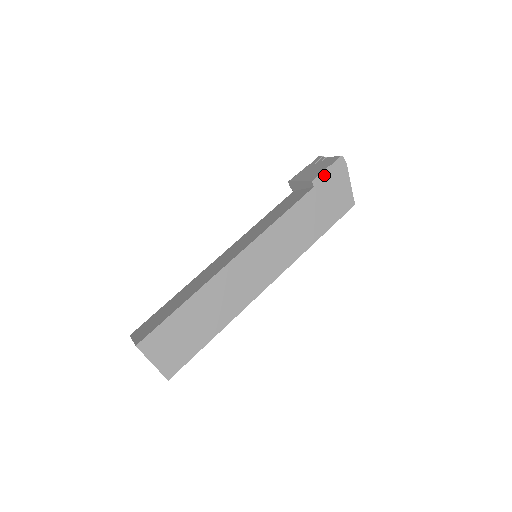
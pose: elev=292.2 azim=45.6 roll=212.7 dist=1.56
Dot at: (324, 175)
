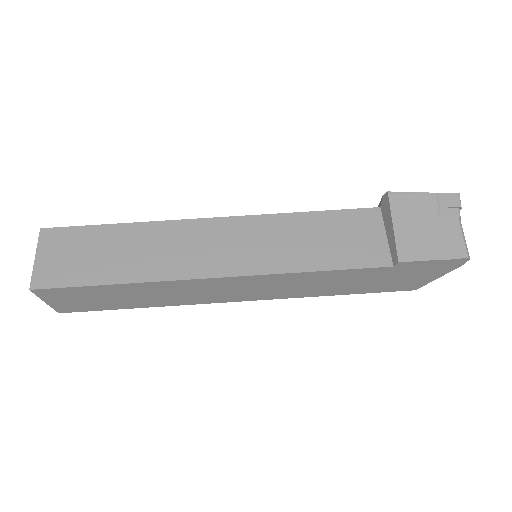
Dot at: (421, 263)
